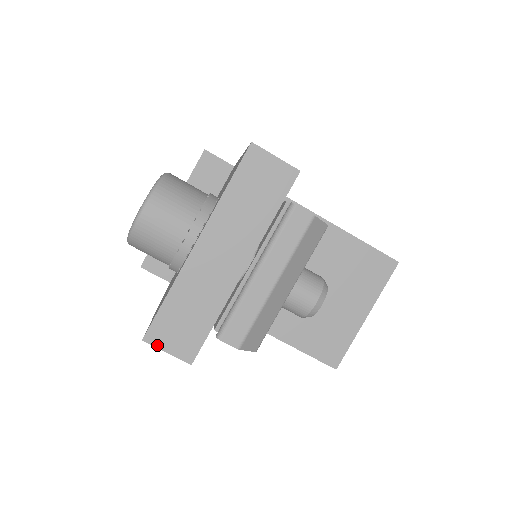
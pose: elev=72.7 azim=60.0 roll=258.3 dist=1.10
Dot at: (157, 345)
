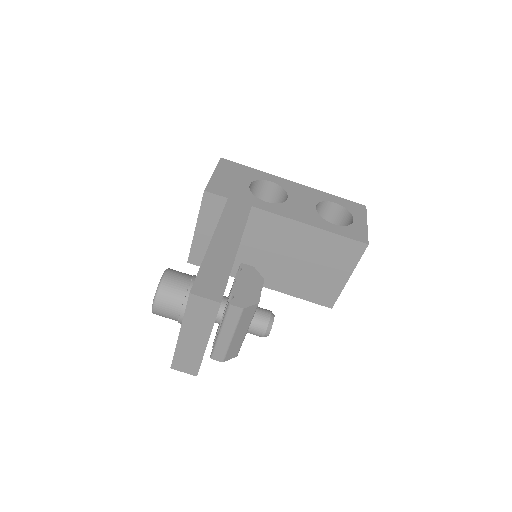
Dot at: (178, 370)
